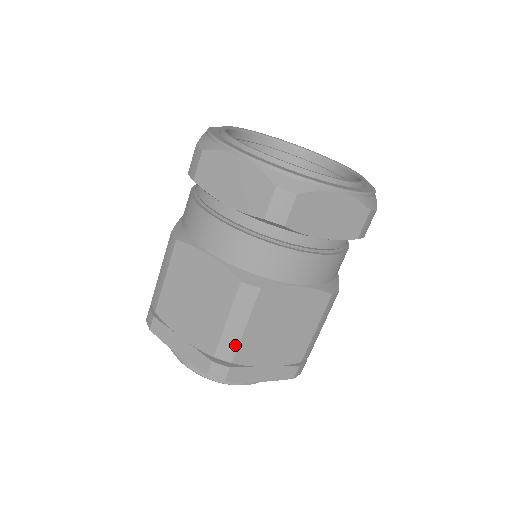
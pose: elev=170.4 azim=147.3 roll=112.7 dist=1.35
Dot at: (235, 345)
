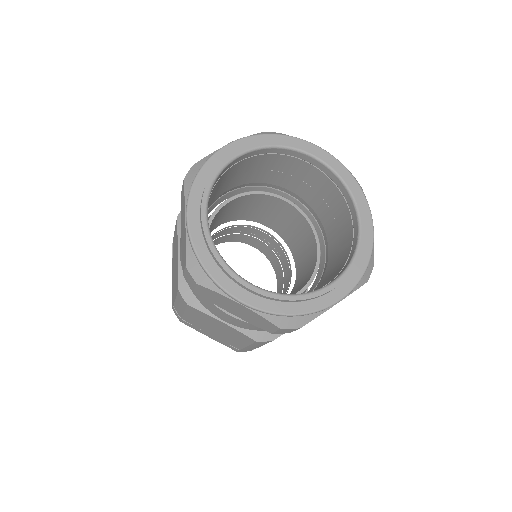
Dot at: (181, 313)
